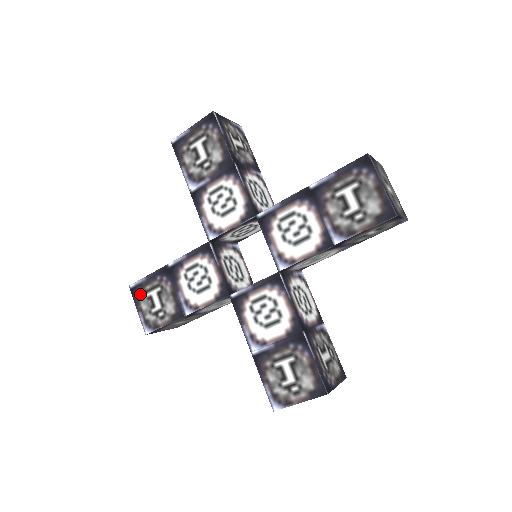
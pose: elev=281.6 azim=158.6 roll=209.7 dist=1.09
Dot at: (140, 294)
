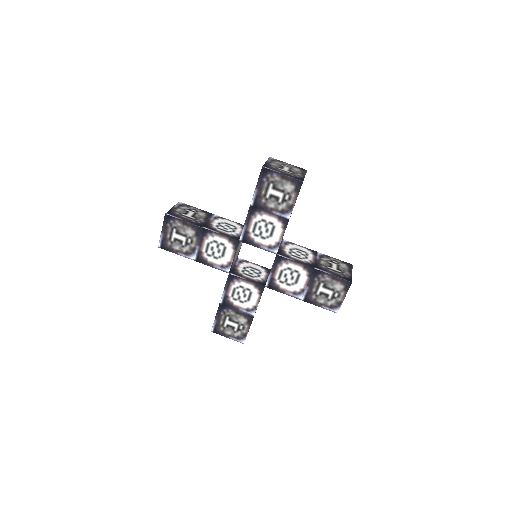
Dot at: (221, 329)
